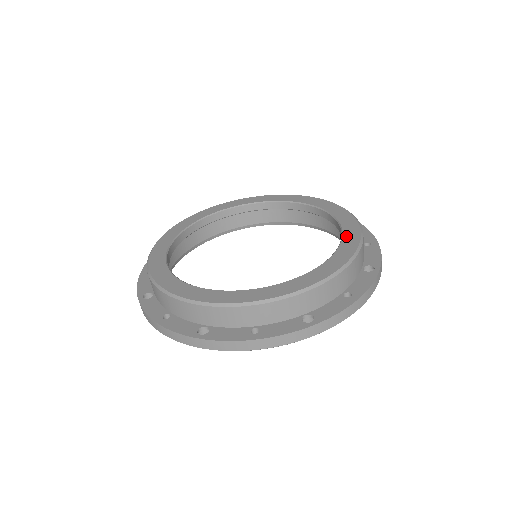
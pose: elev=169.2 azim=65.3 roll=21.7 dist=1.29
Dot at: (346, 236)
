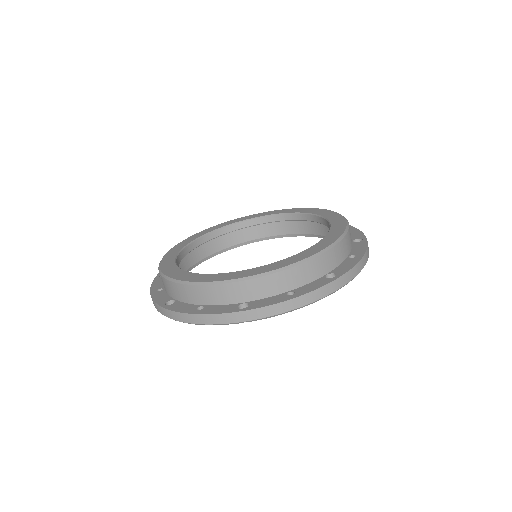
Dot at: (332, 219)
